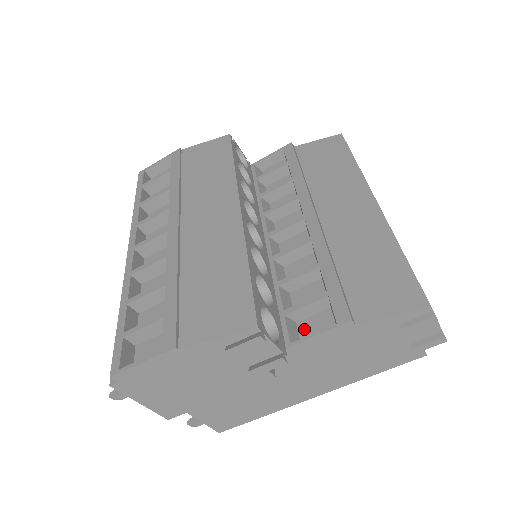
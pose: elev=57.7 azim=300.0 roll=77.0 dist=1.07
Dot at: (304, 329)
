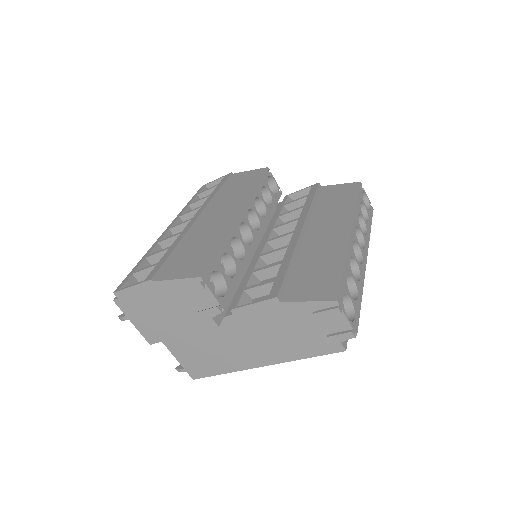
Dot at: occluded
